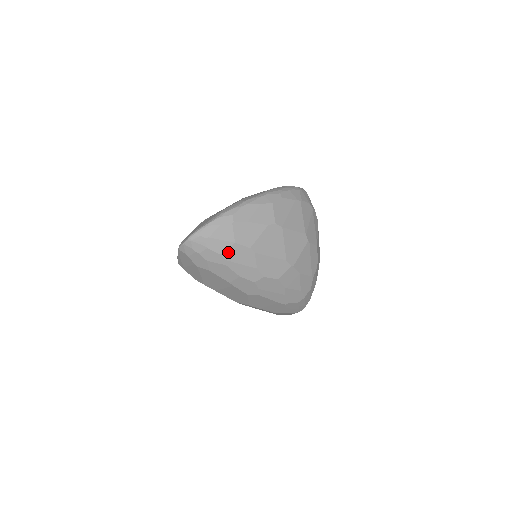
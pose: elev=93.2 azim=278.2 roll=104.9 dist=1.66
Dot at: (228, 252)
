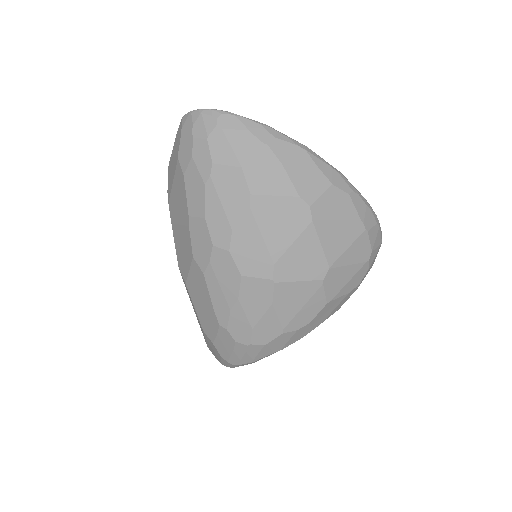
Dot at: (223, 170)
